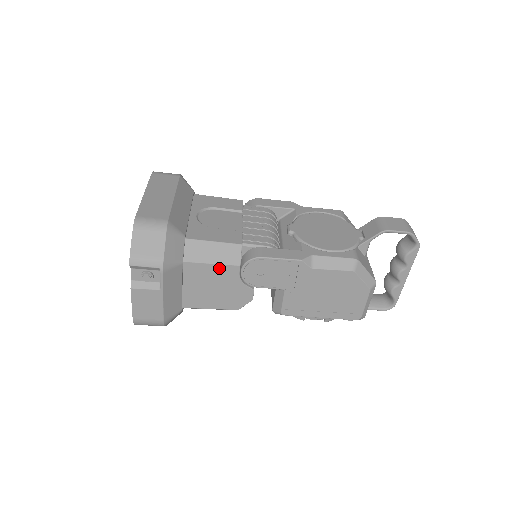
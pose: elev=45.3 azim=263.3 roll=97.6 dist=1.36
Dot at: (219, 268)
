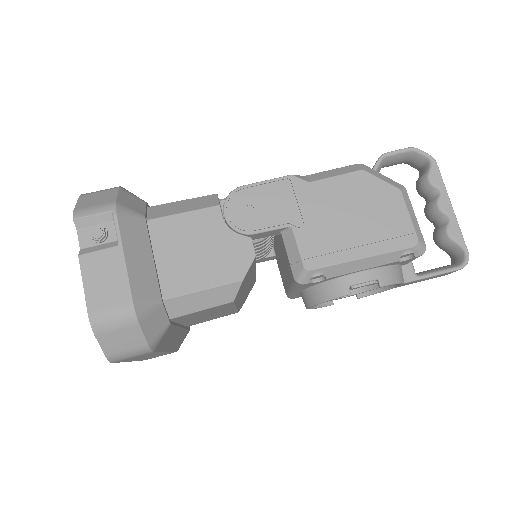
Dot at: (194, 217)
